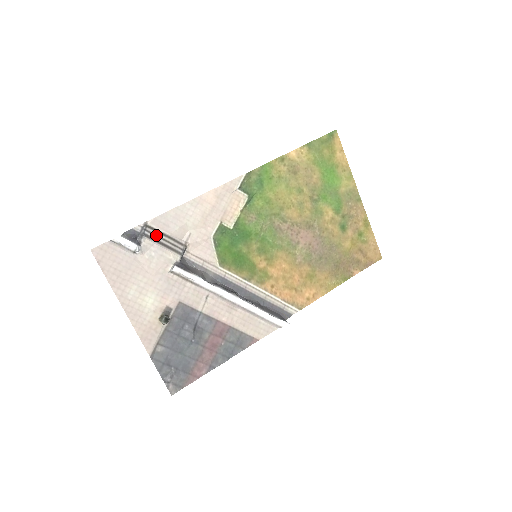
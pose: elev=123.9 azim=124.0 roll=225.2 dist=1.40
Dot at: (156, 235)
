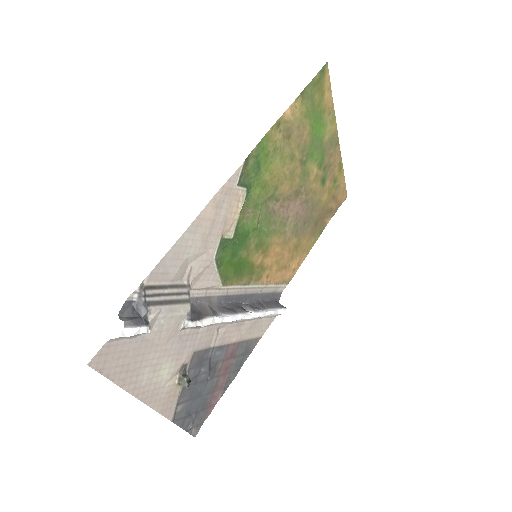
Dot at: (158, 294)
